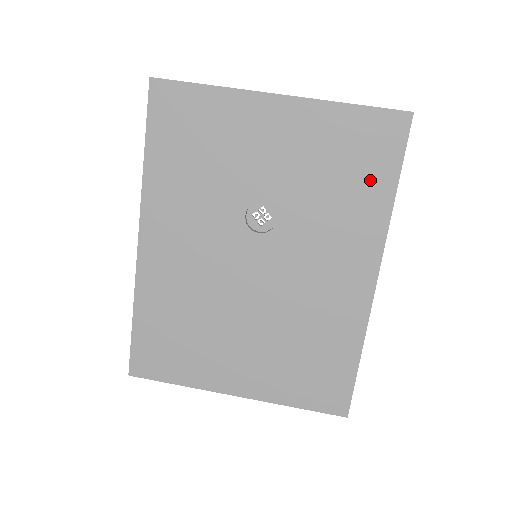
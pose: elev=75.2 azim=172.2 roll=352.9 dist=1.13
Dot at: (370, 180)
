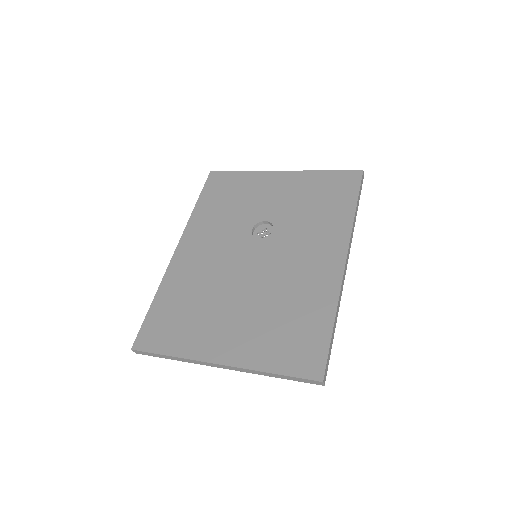
Dot at: (338, 203)
